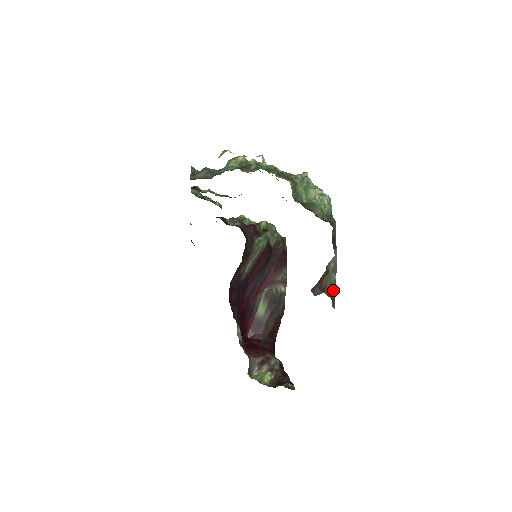
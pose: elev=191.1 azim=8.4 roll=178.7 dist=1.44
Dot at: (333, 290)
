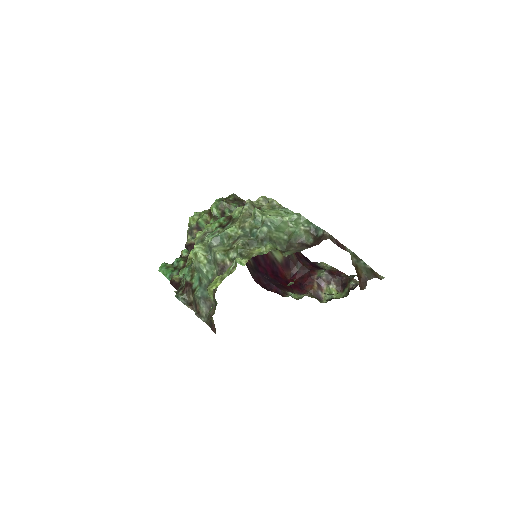
Dot at: (369, 269)
